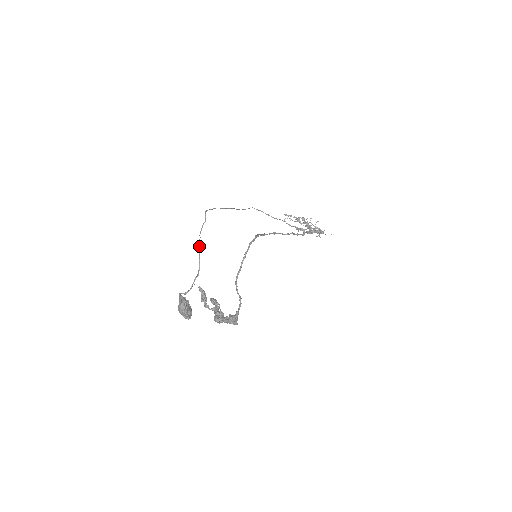
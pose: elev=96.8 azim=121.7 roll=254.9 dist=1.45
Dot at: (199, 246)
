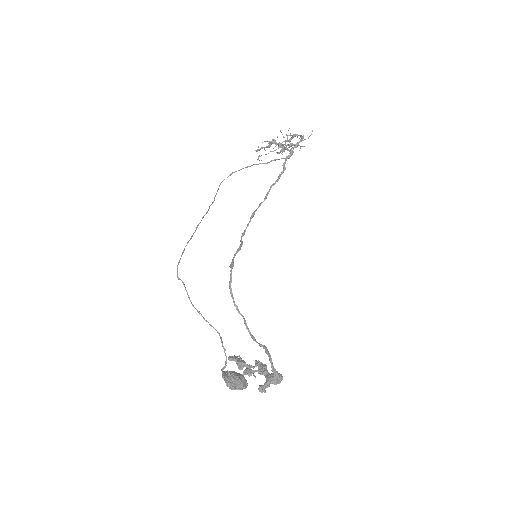
Dot at: (199, 313)
